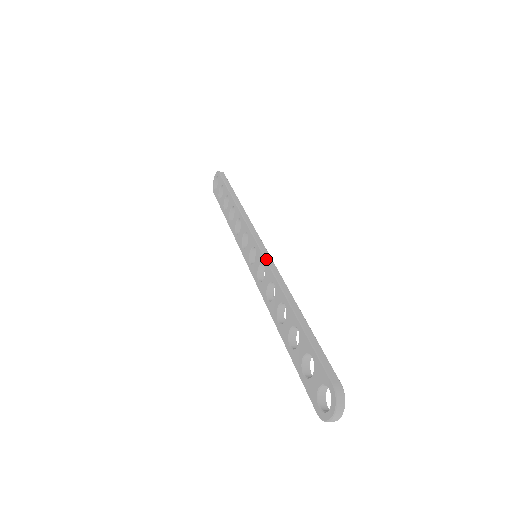
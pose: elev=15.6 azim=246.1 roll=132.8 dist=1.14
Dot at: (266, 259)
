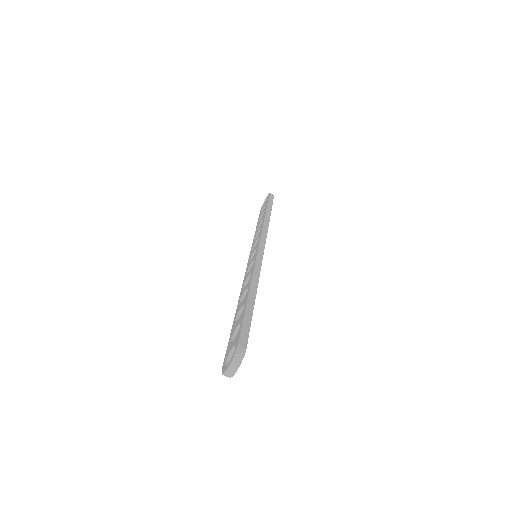
Dot at: (257, 256)
